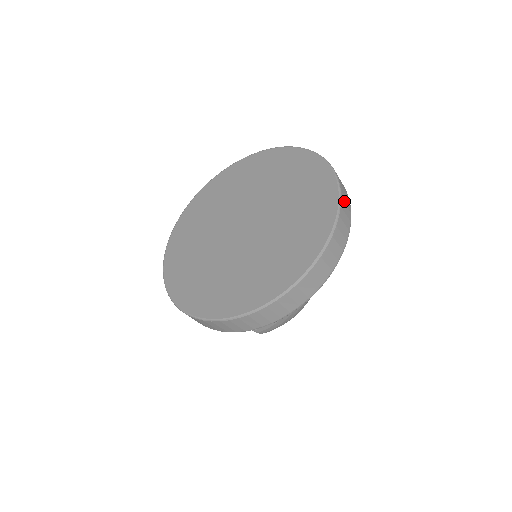
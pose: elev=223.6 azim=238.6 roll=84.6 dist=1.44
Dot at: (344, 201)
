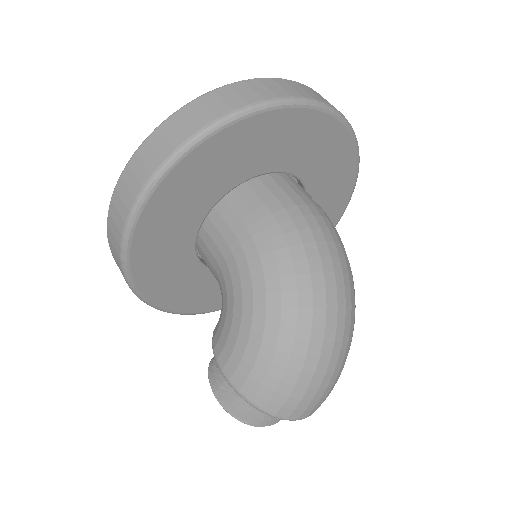
Dot at: (302, 87)
